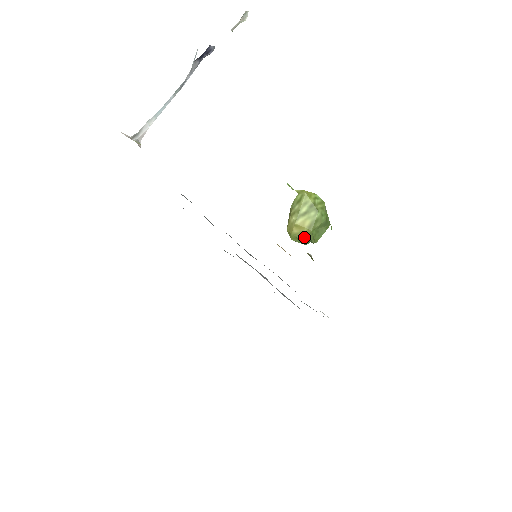
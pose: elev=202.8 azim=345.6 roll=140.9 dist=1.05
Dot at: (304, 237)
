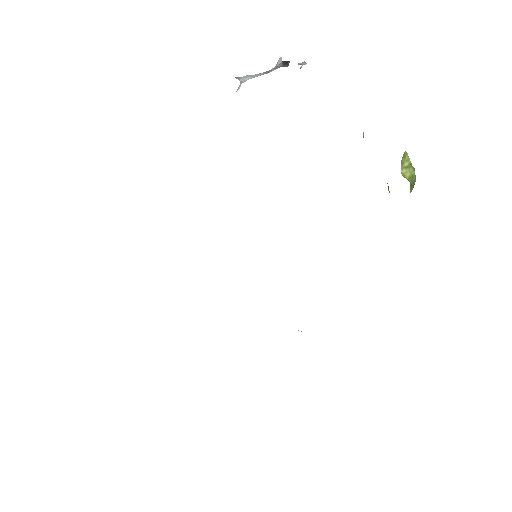
Dot at: (410, 181)
